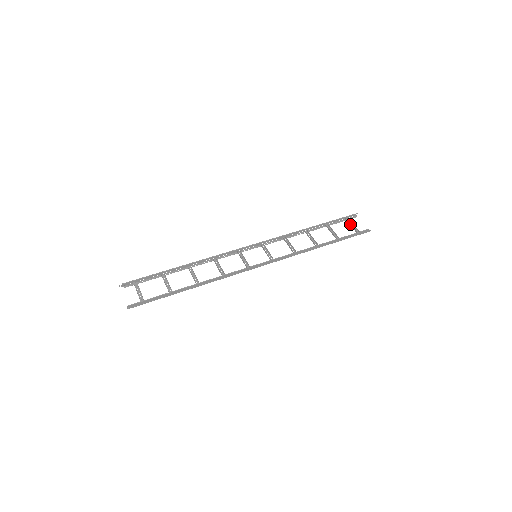
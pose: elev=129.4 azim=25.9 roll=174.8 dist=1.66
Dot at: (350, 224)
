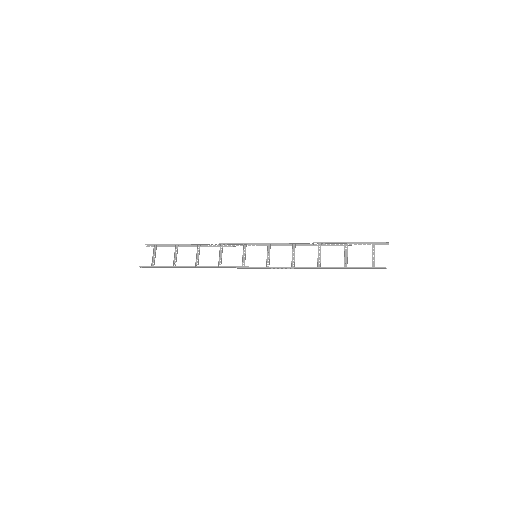
Dot at: occluded
